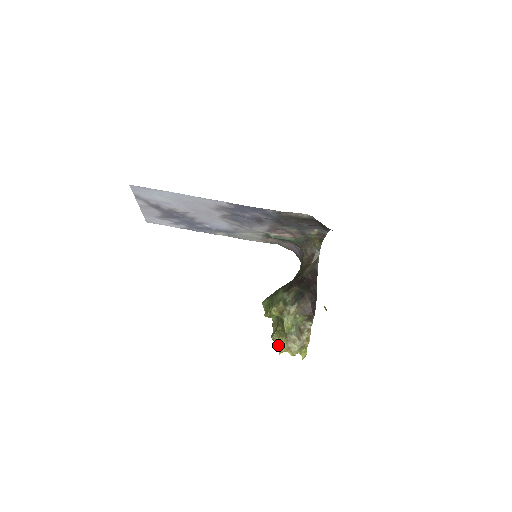
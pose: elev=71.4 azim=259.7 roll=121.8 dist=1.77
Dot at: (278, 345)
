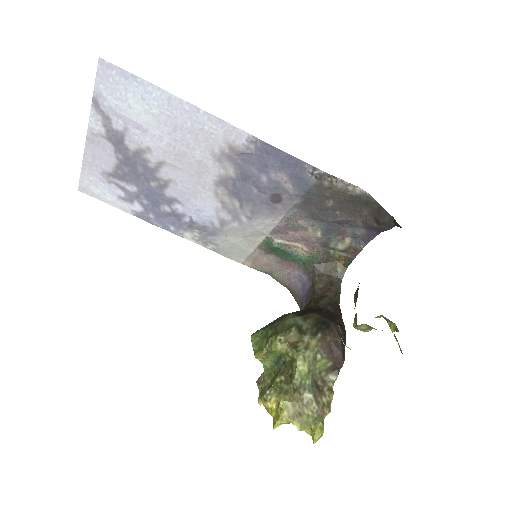
Dot at: (272, 411)
